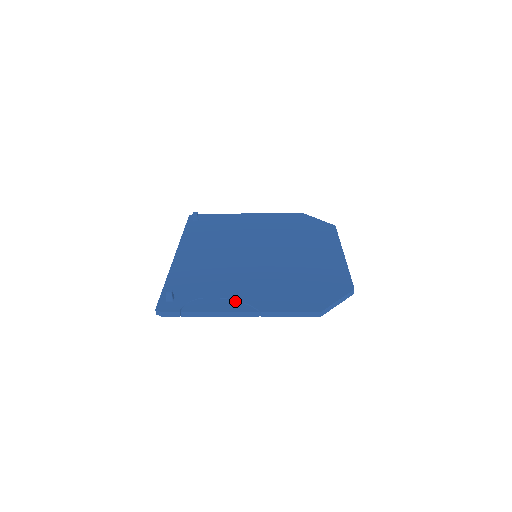
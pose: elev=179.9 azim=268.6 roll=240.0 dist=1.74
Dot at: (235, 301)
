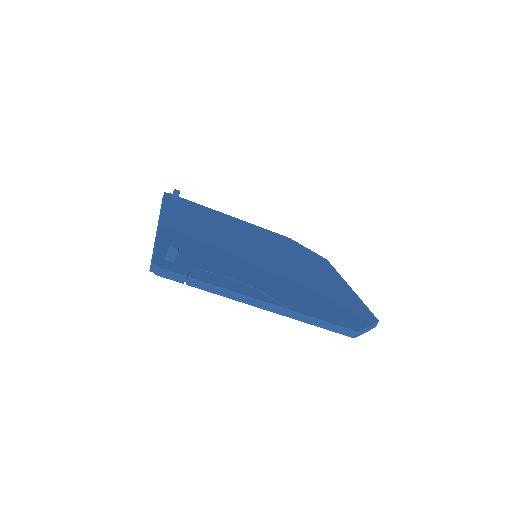
Dot at: (254, 289)
